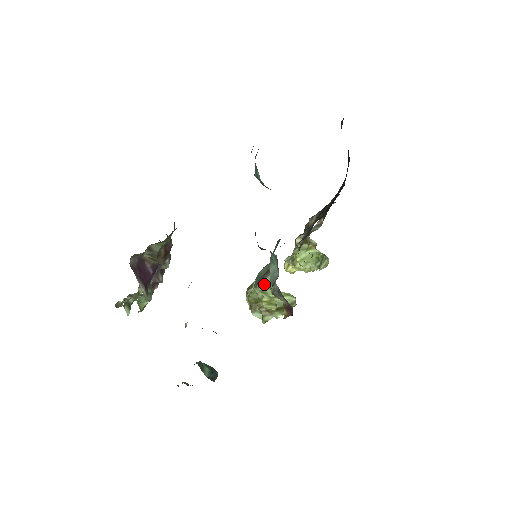
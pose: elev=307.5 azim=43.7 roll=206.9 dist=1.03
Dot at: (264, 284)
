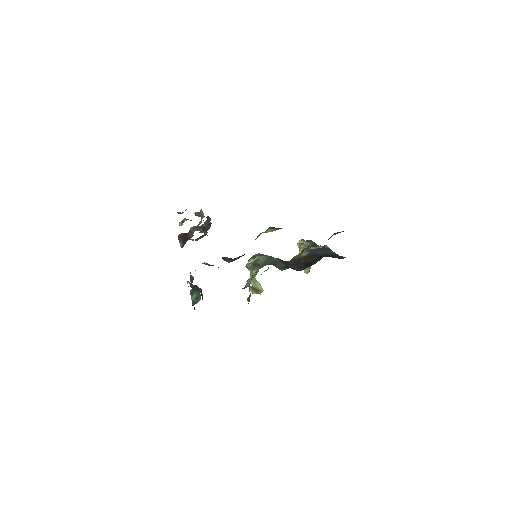
Dot at: (252, 271)
